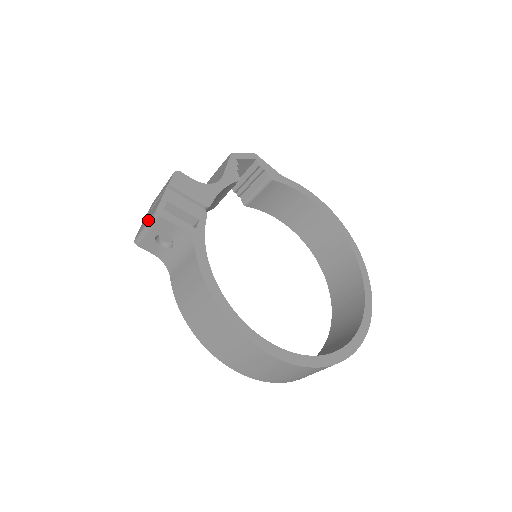
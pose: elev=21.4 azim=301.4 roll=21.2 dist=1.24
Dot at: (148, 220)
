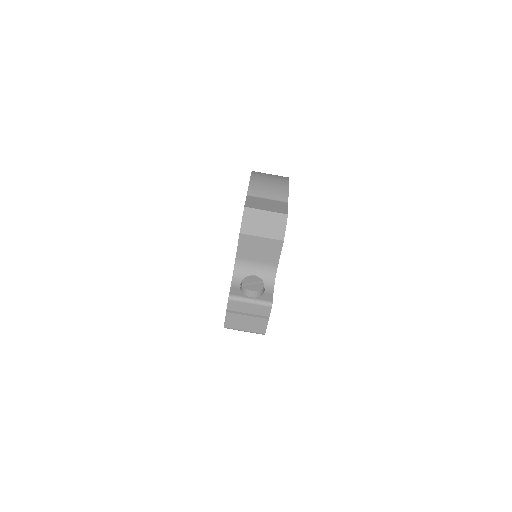
Dot at: (251, 332)
